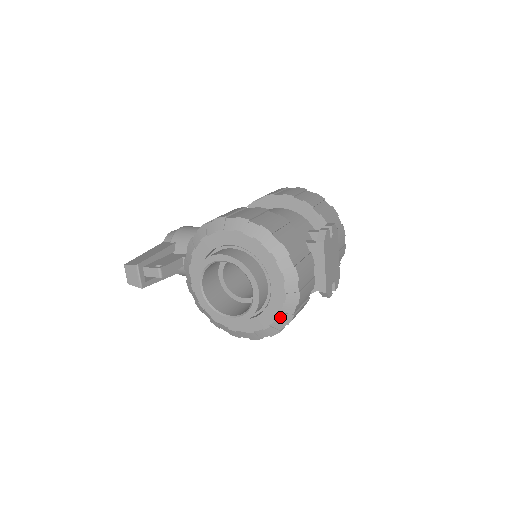
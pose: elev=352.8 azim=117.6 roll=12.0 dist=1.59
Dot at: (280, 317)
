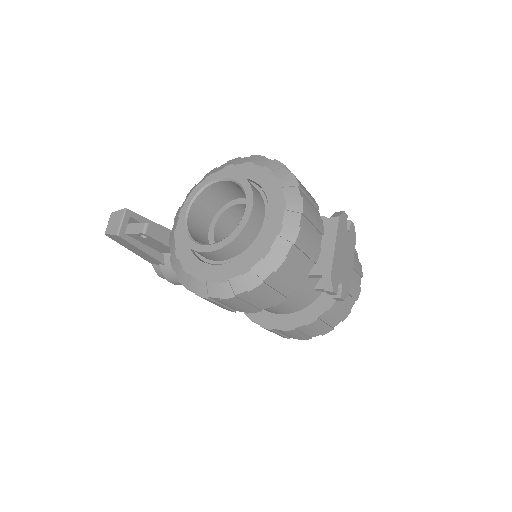
Dot at: (268, 255)
